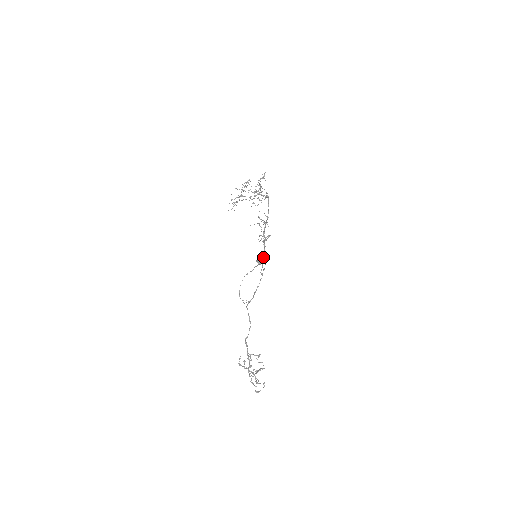
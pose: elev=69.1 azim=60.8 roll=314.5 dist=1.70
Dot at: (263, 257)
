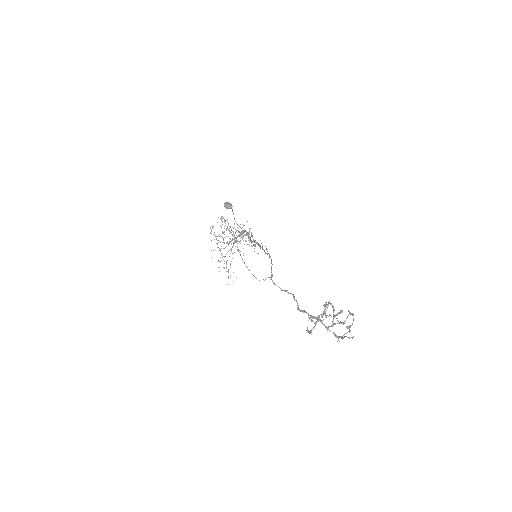
Dot at: (260, 247)
